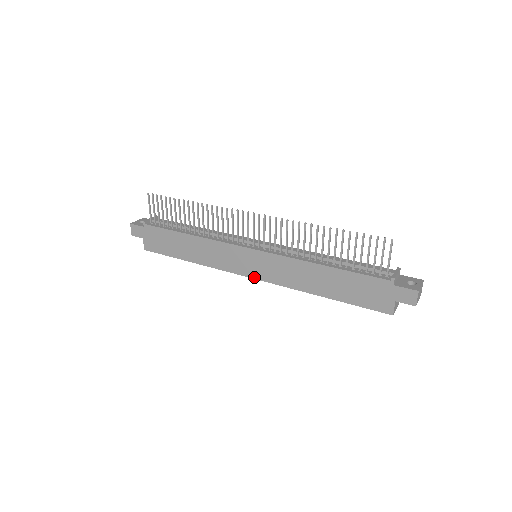
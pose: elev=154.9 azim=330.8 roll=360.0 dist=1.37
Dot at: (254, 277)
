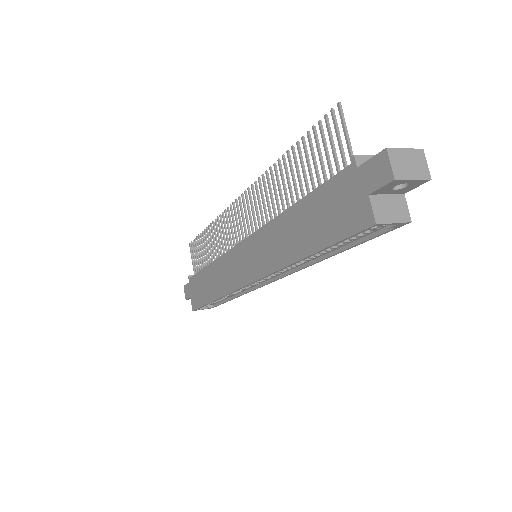
Dot at: (250, 281)
